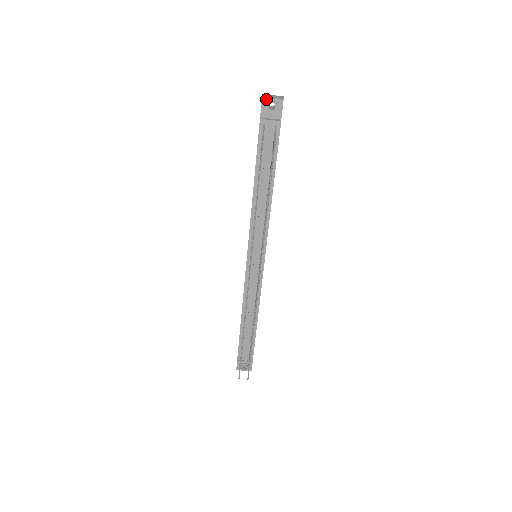
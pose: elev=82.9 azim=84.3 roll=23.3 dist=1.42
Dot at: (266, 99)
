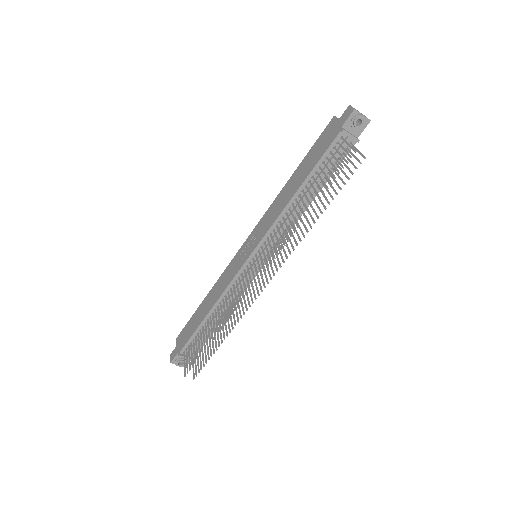
Dot at: (357, 113)
